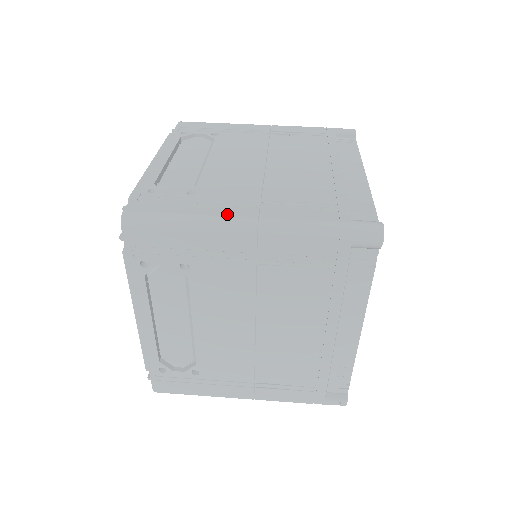
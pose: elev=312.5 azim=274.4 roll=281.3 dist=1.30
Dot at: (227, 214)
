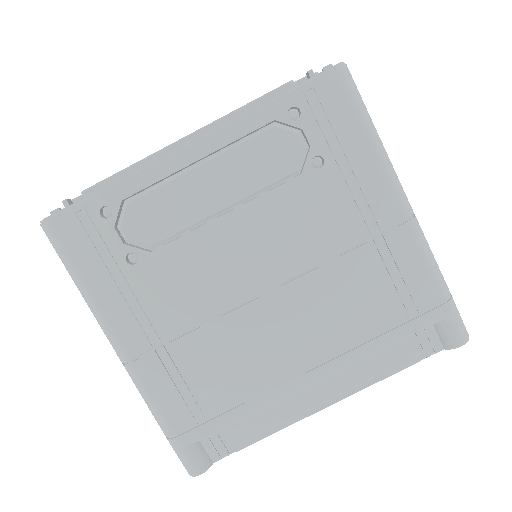
Dot at: (115, 327)
